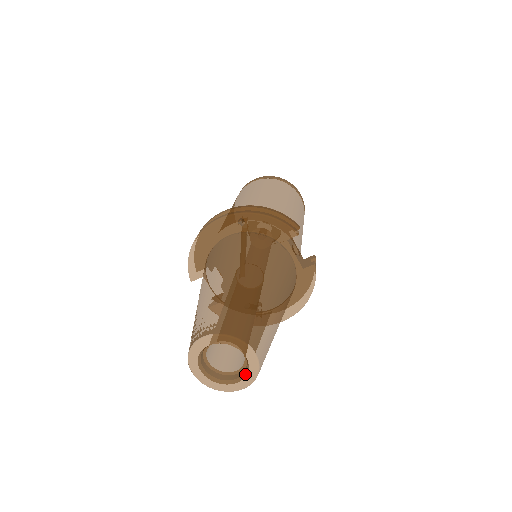
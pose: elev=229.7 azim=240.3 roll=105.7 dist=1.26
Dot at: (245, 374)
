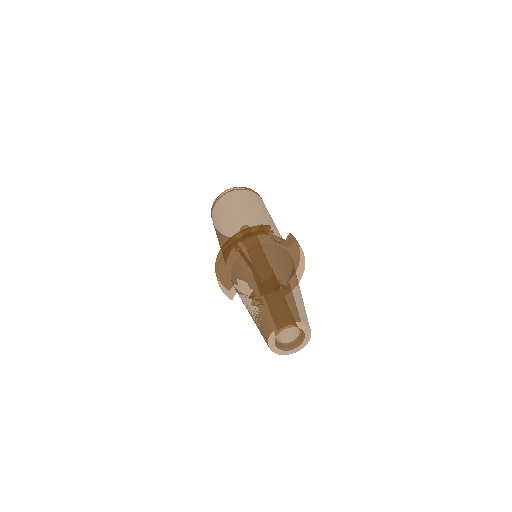
Dot at: (304, 335)
